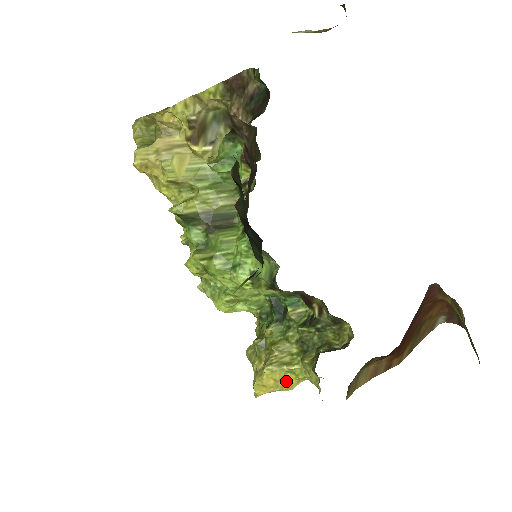
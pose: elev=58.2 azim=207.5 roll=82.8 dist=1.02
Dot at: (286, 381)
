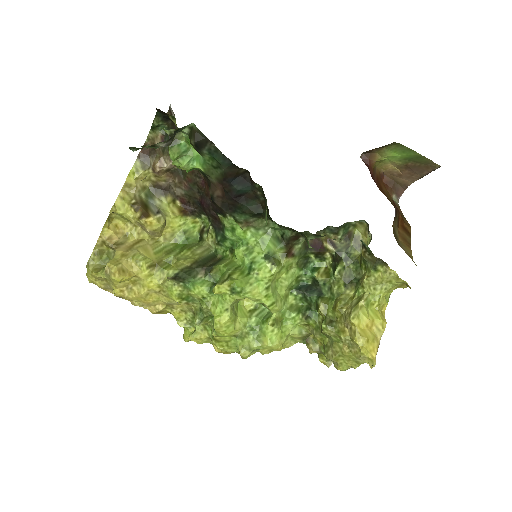
Dot at: (374, 318)
